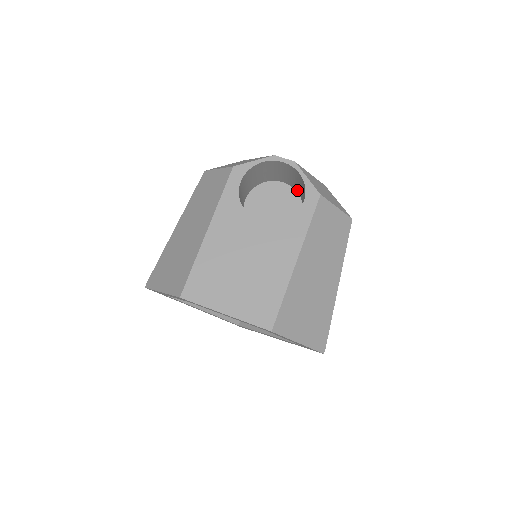
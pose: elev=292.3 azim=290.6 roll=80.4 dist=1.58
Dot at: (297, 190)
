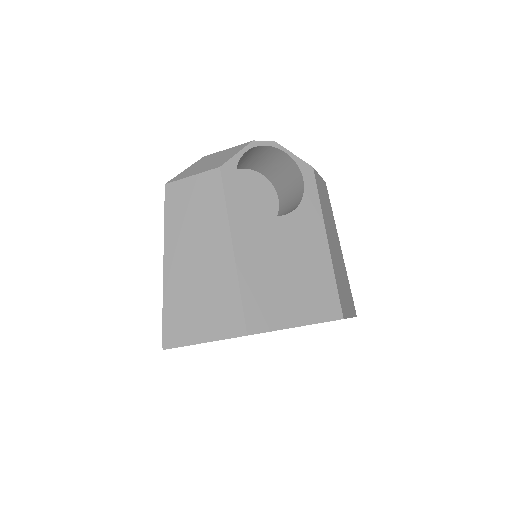
Dot at: (263, 172)
